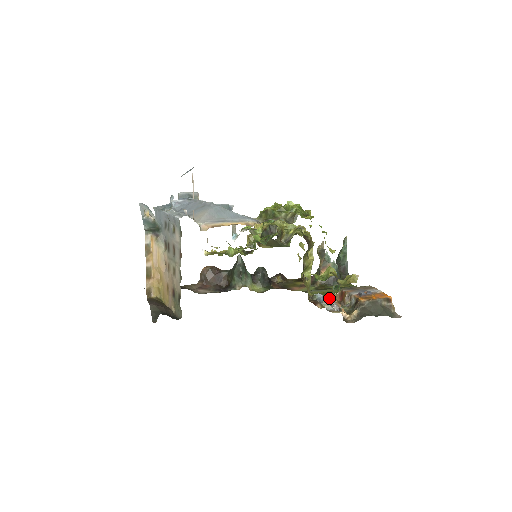
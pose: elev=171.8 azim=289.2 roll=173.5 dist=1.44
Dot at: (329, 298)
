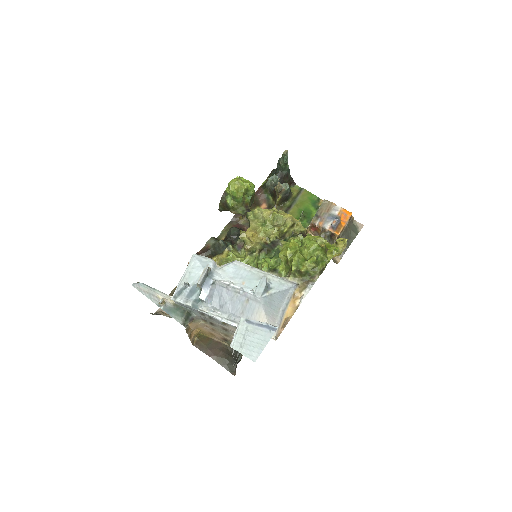
Dot at: occluded
